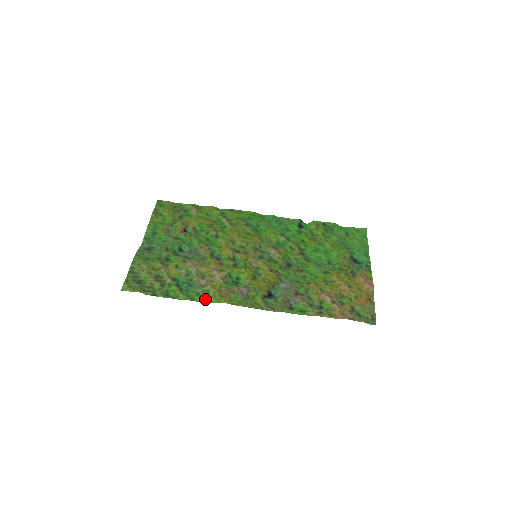
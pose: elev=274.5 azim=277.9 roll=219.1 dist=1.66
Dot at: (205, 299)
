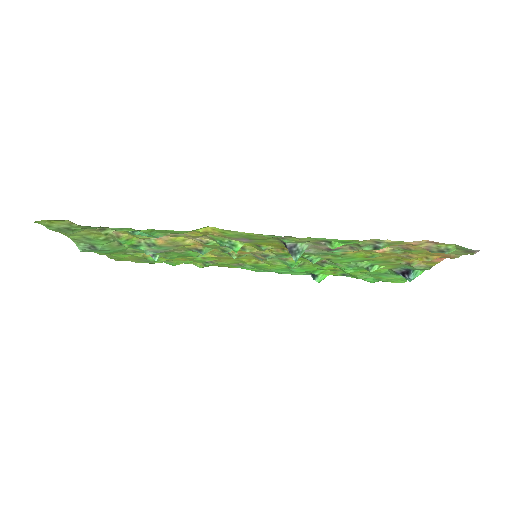
Dot at: (178, 231)
